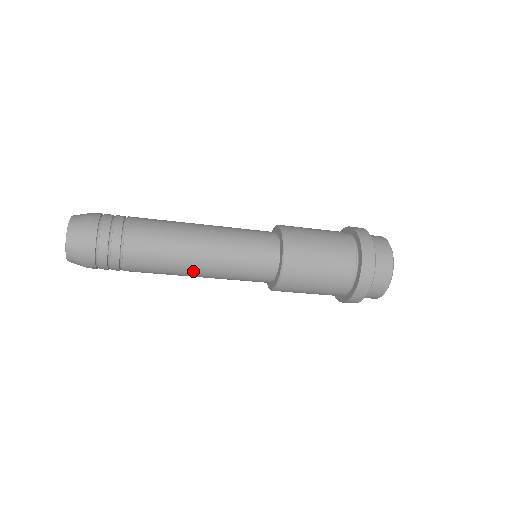
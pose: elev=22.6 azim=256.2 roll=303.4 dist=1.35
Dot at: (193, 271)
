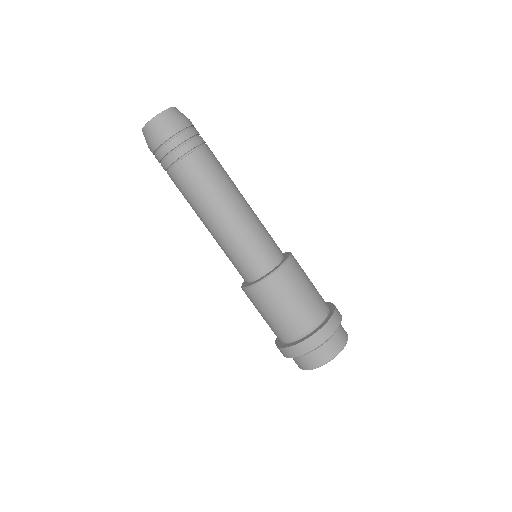
Dot at: (227, 207)
